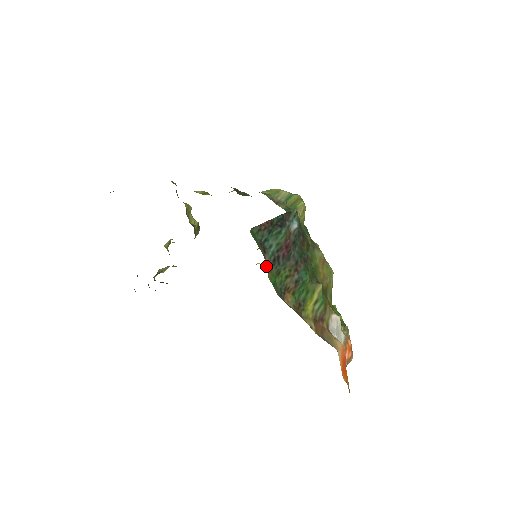
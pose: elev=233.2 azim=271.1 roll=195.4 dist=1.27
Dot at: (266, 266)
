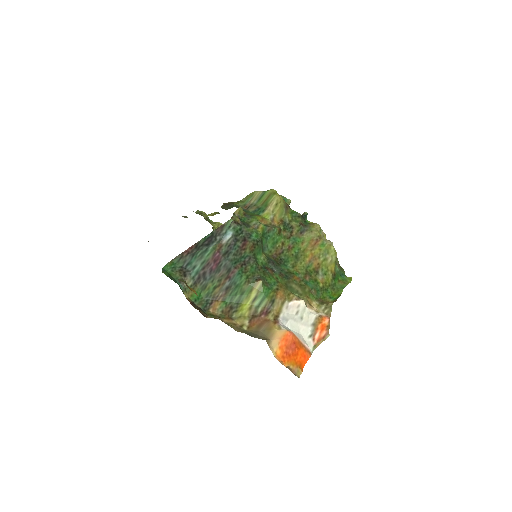
Dot at: (185, 287)
